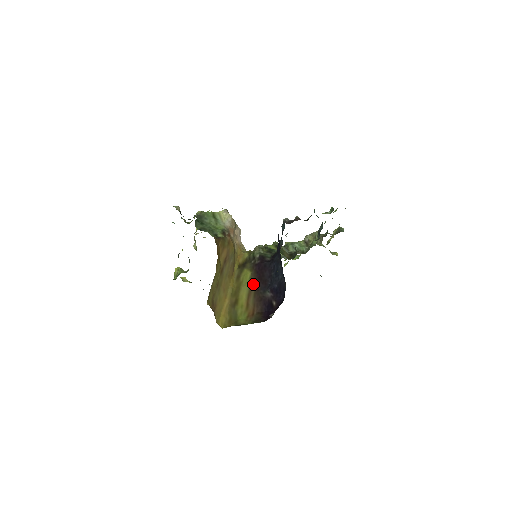
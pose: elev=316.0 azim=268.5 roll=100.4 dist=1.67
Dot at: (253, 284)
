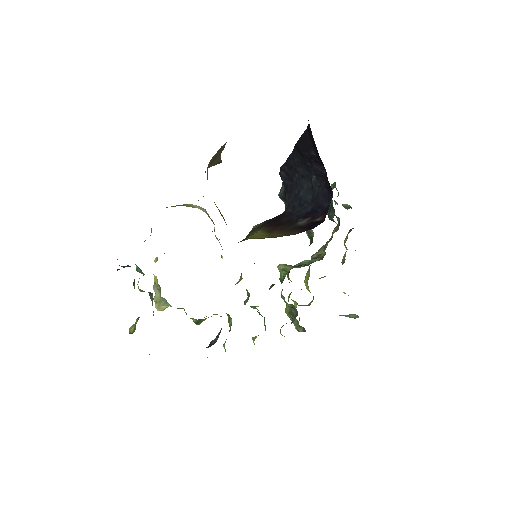
Dot at: (270, 230)
